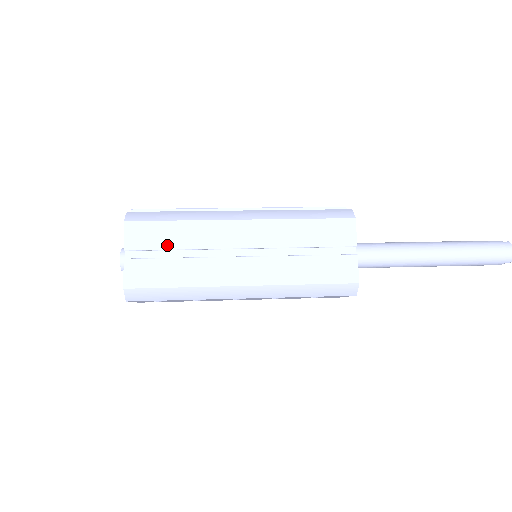
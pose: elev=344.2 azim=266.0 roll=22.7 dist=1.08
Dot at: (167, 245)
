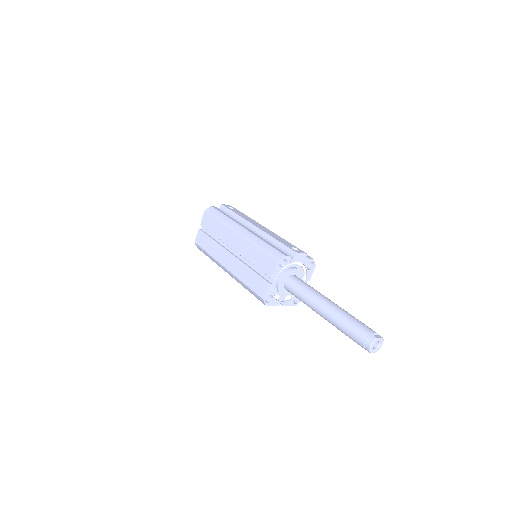
Dot at: (212, 231)
